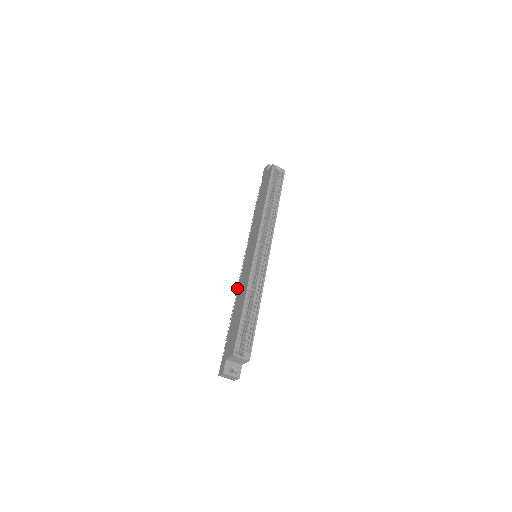
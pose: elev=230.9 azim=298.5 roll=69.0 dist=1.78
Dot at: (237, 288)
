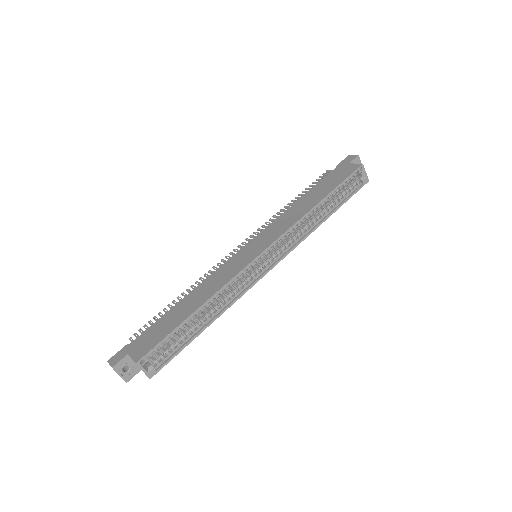
Dot at: (208, 271)
